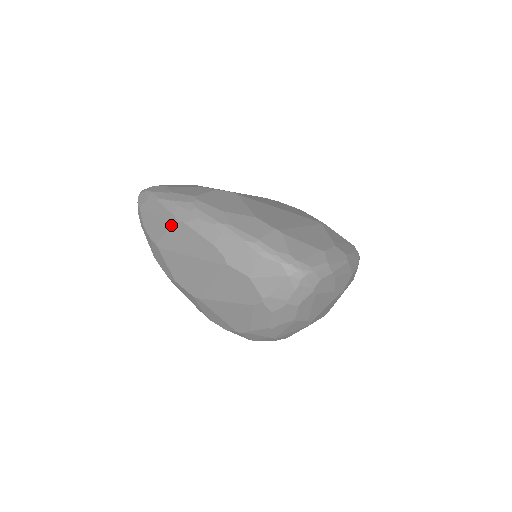
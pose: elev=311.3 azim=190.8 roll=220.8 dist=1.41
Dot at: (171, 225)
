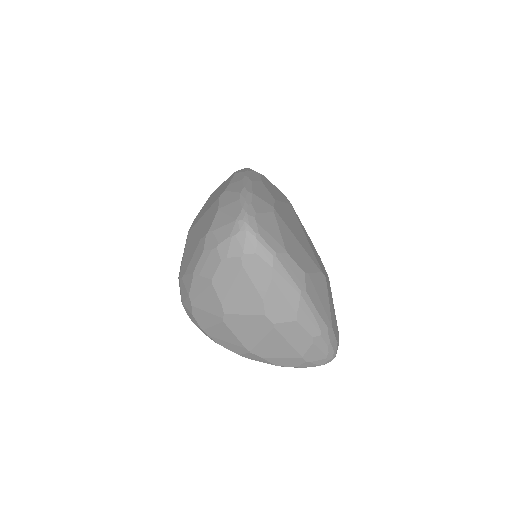
Dot at: (230, 176)
